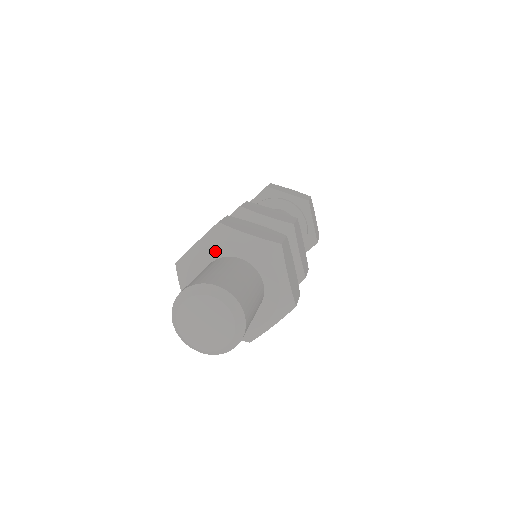
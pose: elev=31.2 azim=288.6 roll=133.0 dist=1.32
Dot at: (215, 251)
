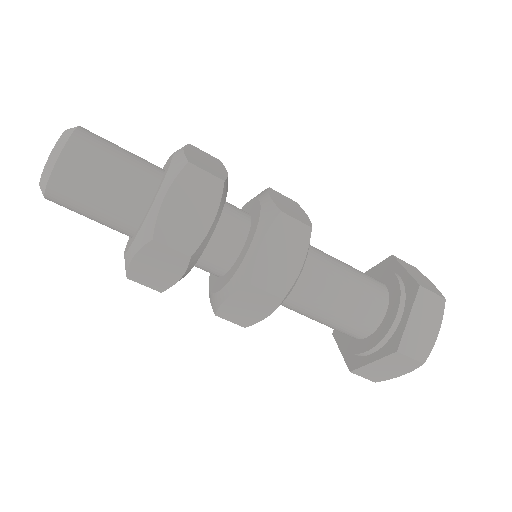
Dot at: occluded
